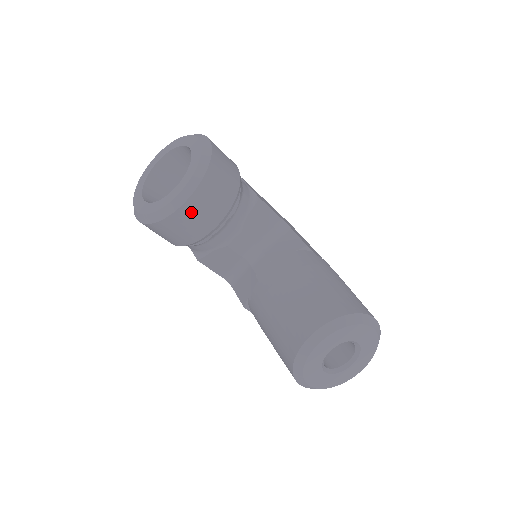
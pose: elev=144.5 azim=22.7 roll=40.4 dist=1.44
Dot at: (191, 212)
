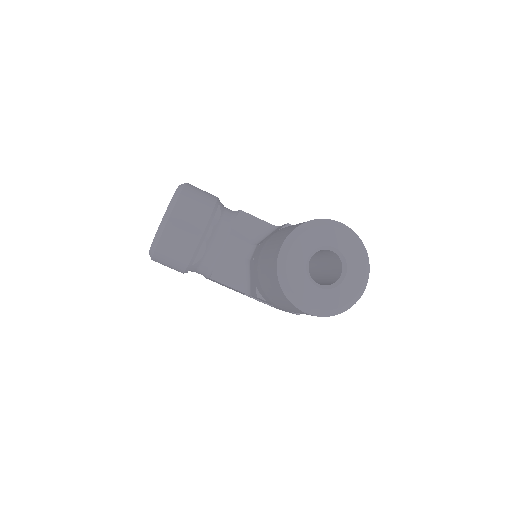
Dot at: (178, 224)
